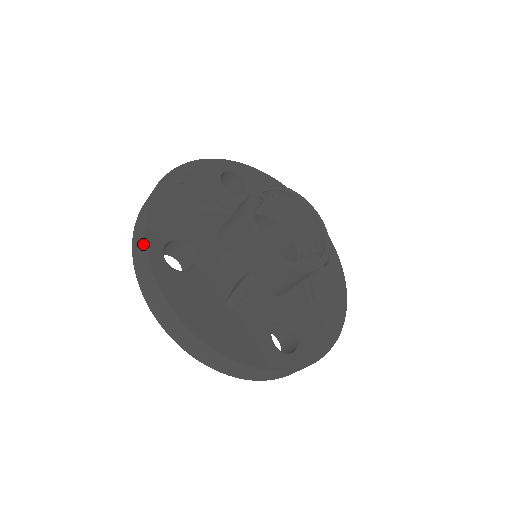
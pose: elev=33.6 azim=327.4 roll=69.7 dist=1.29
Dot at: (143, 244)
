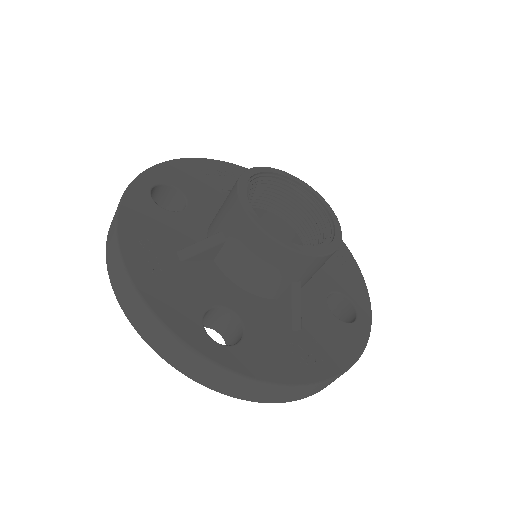
Dot at: (143, 172)
